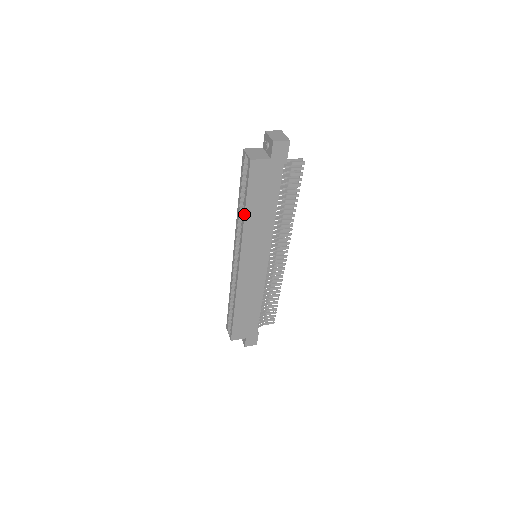
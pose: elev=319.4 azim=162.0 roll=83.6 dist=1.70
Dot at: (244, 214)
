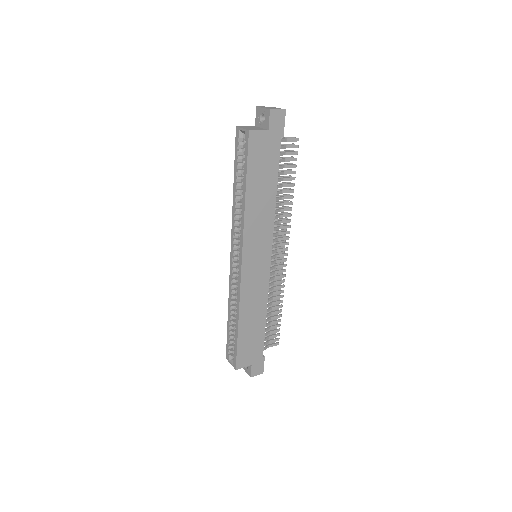
Dot at: (244, 198)
